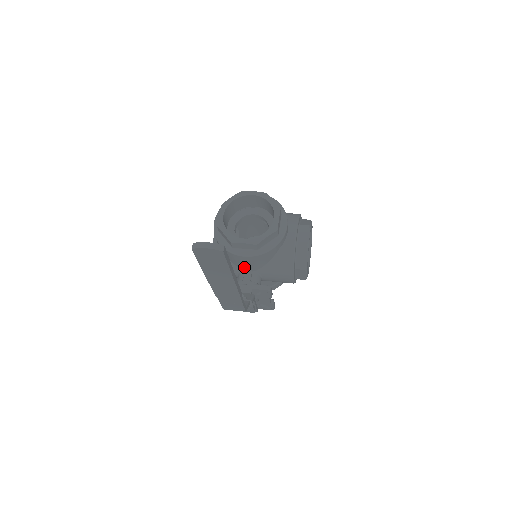
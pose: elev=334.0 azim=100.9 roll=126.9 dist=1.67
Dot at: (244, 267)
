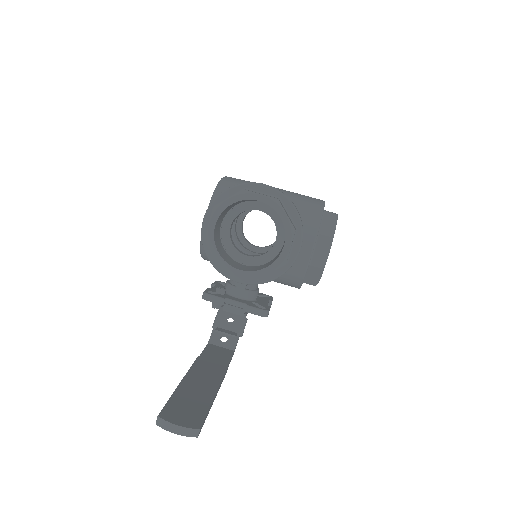
Dot at: occluded
